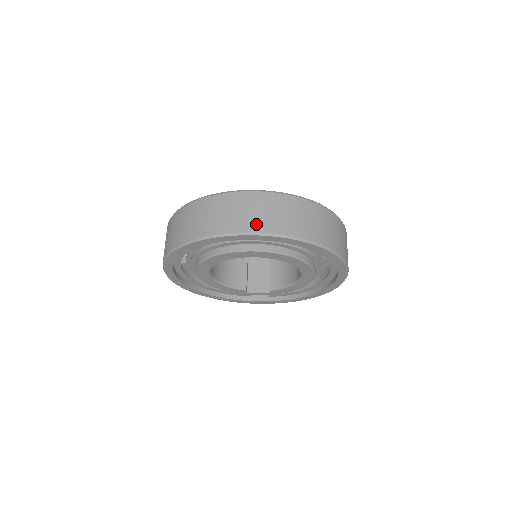
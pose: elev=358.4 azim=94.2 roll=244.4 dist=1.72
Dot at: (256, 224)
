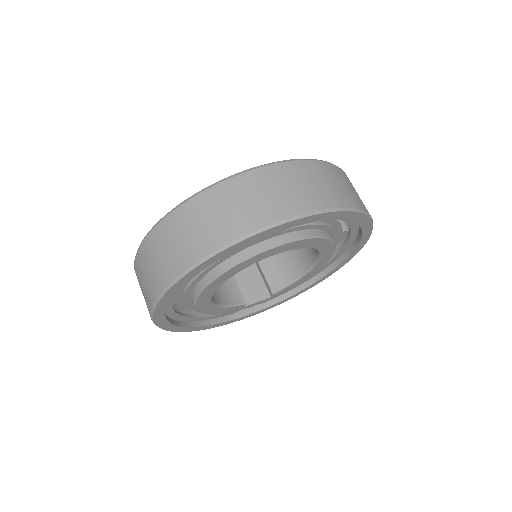
Dot at: (293, 205)
